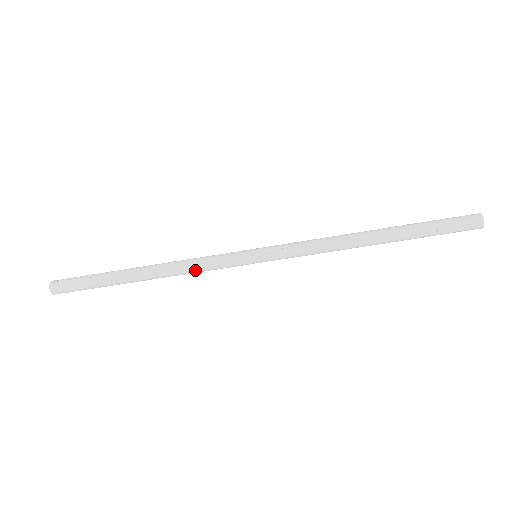
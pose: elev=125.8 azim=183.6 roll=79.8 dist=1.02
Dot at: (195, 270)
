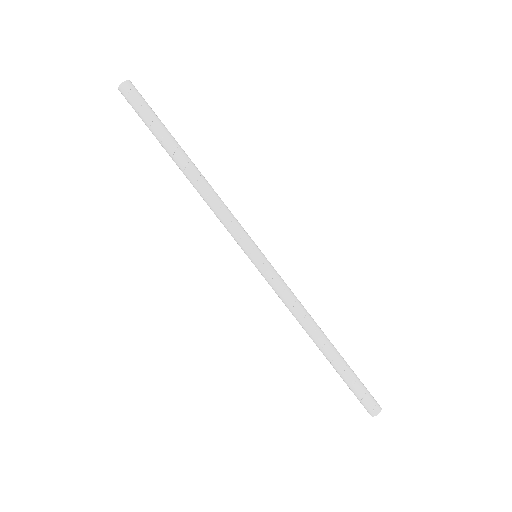
Dot at: (216, 211)
